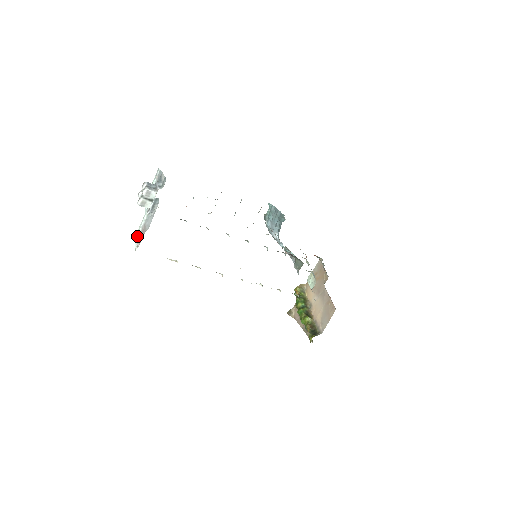
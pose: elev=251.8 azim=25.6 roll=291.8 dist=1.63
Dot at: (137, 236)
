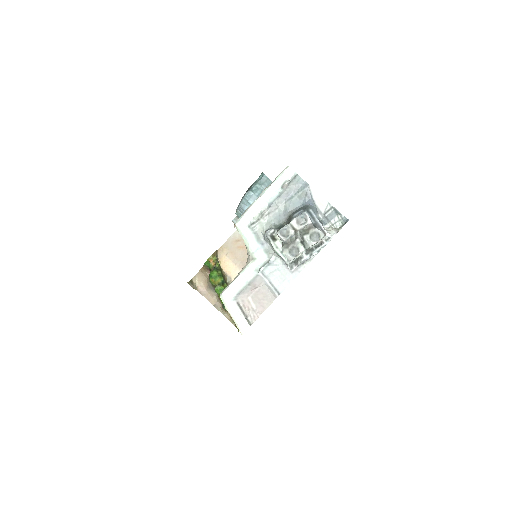
Dot at: (234, 297)
